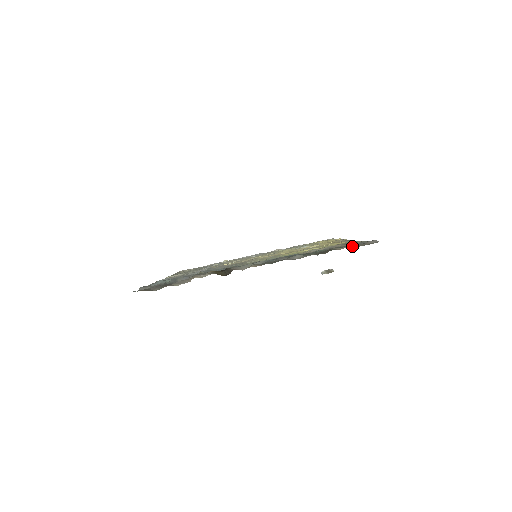
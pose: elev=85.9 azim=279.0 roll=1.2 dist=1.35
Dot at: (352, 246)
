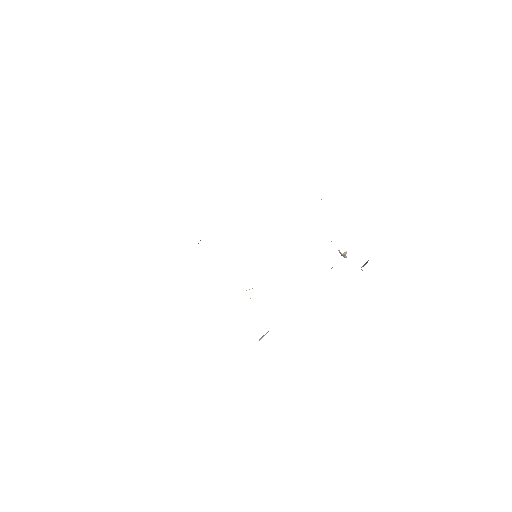
Dot at: occluded
